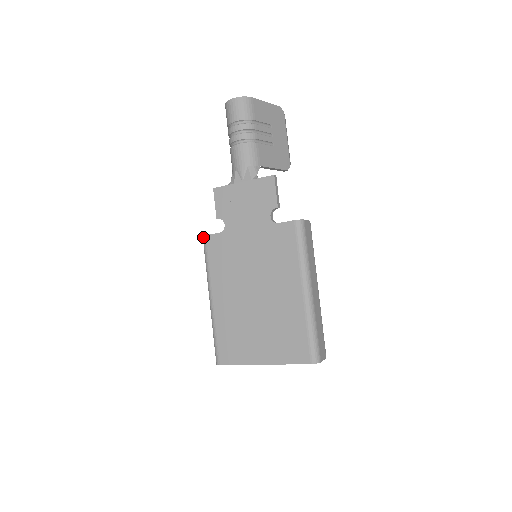
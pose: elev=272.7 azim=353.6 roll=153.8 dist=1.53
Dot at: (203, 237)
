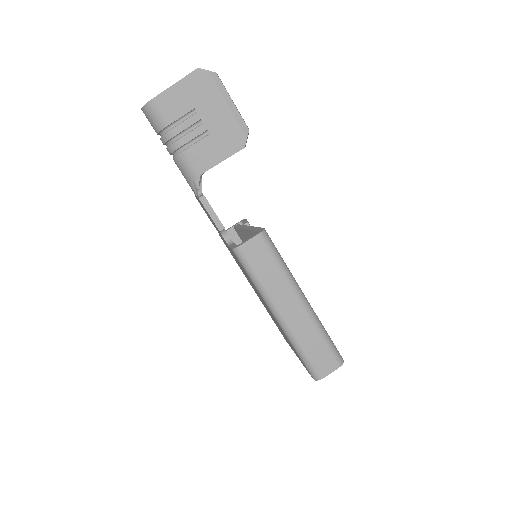
Dot at: occluded
